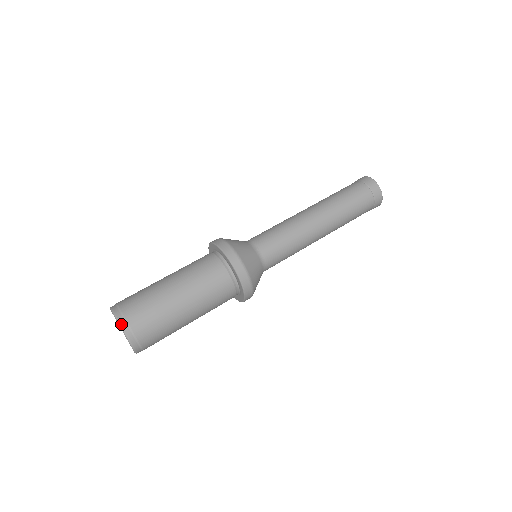
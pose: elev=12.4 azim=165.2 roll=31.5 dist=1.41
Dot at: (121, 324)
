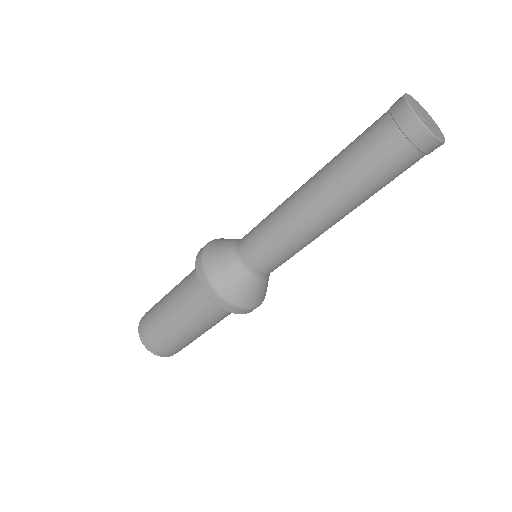
Dot at: (146, 348)
